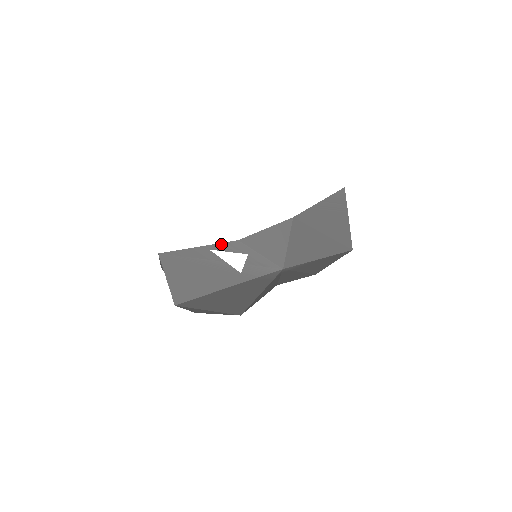
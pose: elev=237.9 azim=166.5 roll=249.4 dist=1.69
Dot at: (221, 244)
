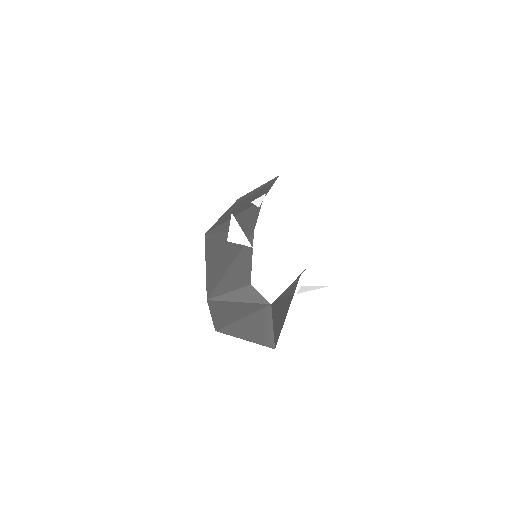
Dot at: occluded
